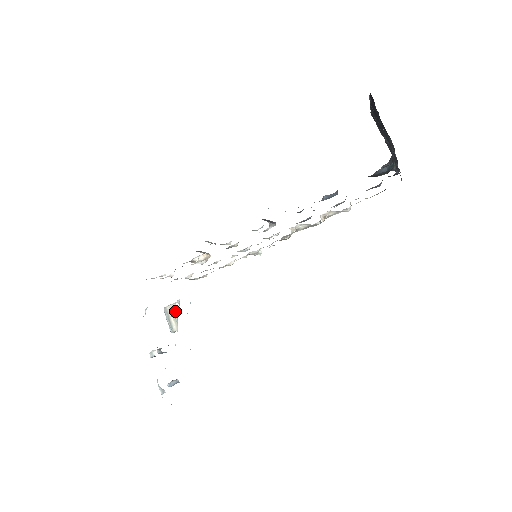
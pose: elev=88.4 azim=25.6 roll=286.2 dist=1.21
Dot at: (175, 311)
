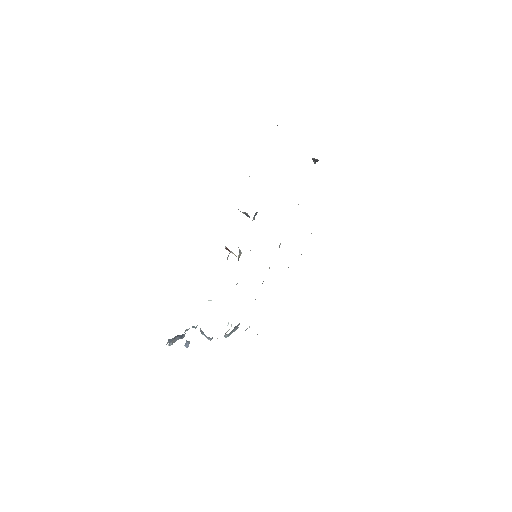
Dot at: occluded
